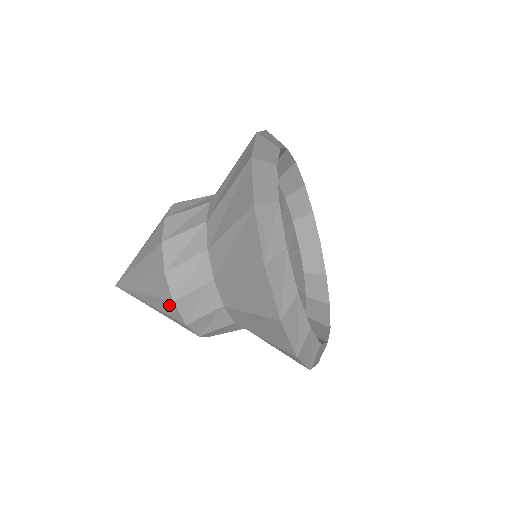
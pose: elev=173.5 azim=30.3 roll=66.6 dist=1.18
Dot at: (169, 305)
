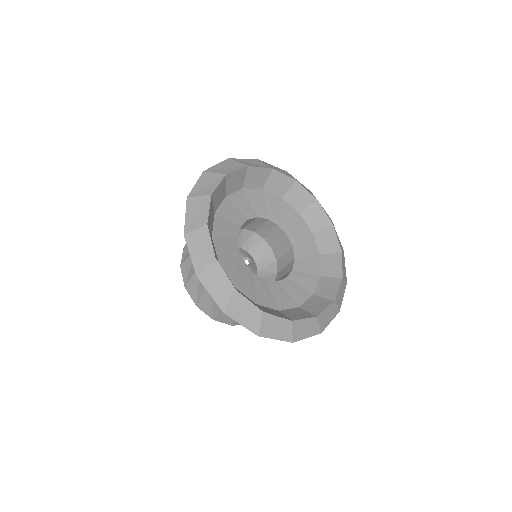
Dot at: occluded
